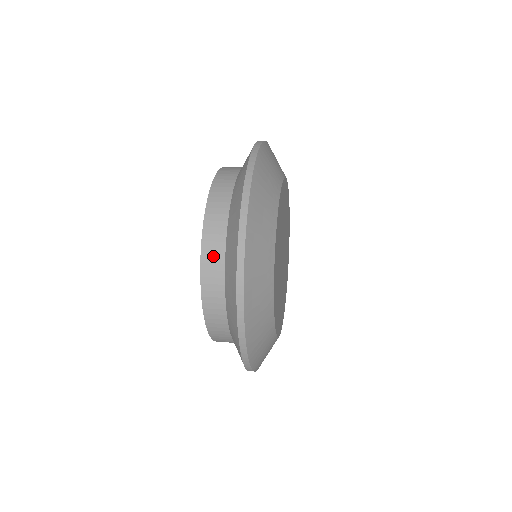
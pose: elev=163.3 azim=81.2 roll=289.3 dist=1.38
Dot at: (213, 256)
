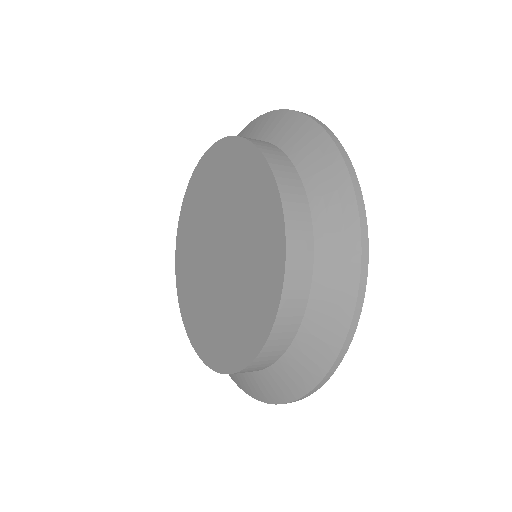
Dot at: (300, 250)
